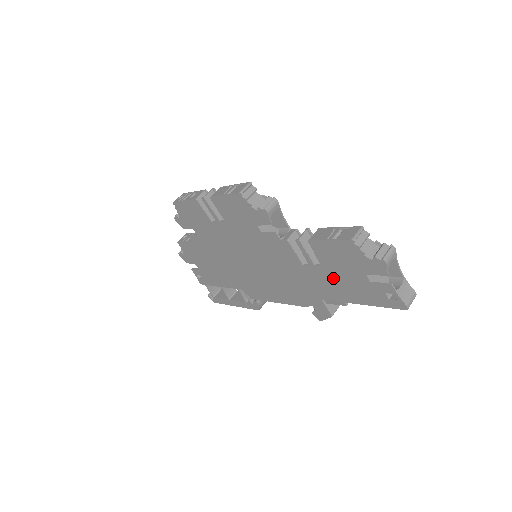
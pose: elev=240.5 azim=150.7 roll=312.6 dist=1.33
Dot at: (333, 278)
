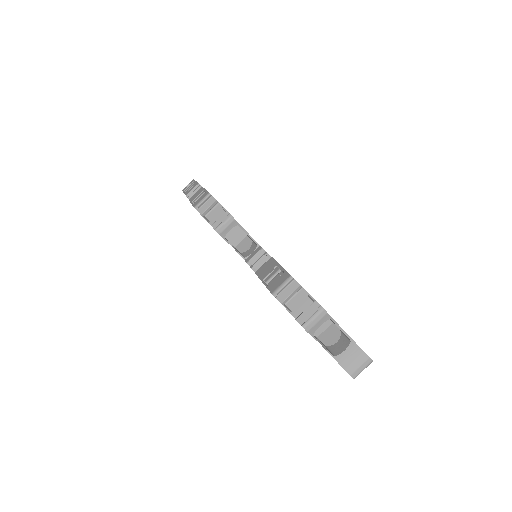
Dot at: occluded
